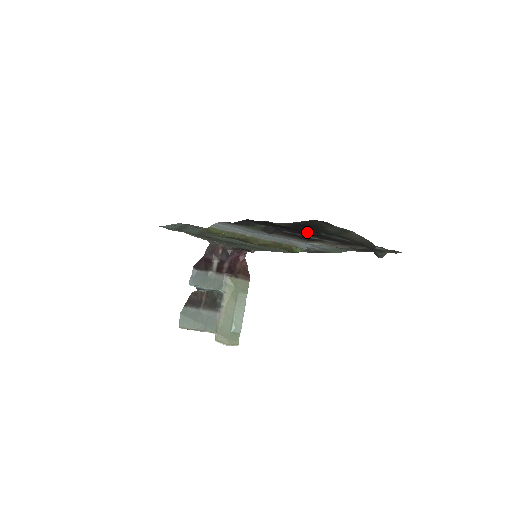
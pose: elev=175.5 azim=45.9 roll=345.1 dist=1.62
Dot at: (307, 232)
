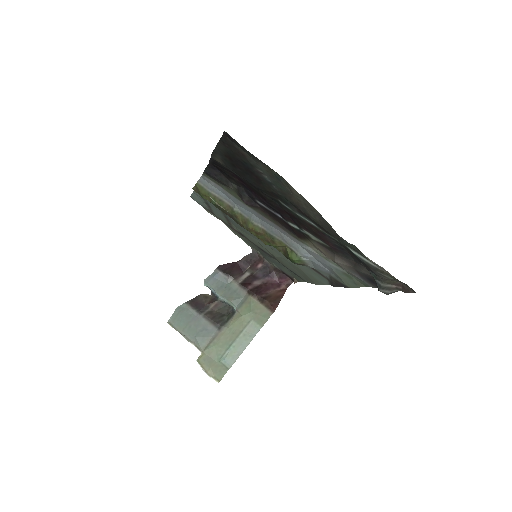
Dot at: (270, 199)
